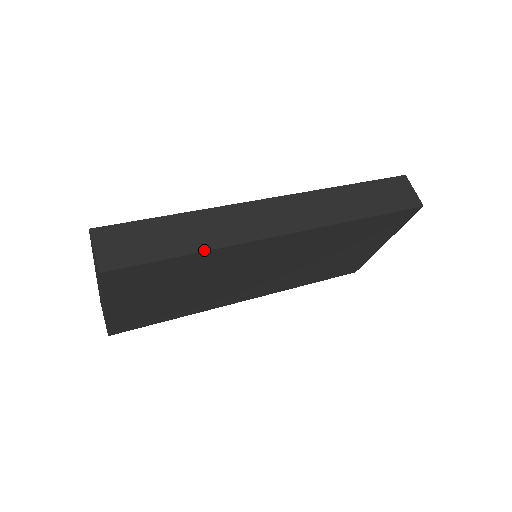
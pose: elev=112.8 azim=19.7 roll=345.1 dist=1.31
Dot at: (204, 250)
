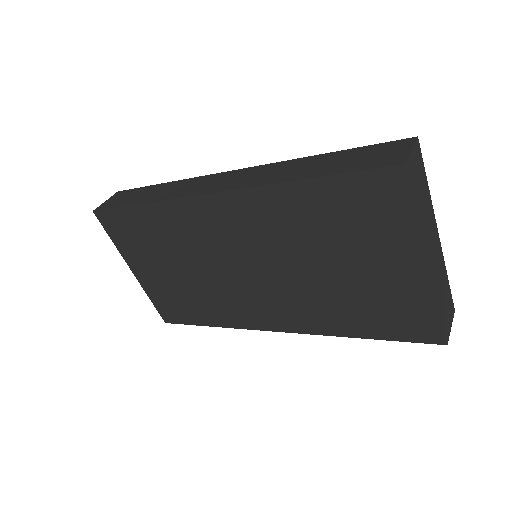
Dot at: (148, 202)
